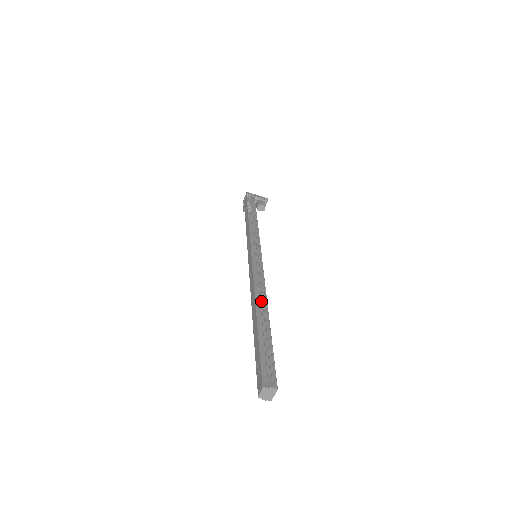
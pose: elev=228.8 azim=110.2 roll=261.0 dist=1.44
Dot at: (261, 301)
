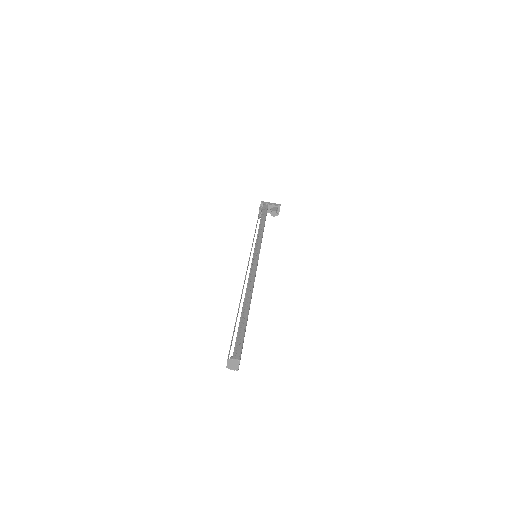
Dot at: (246, 293)
